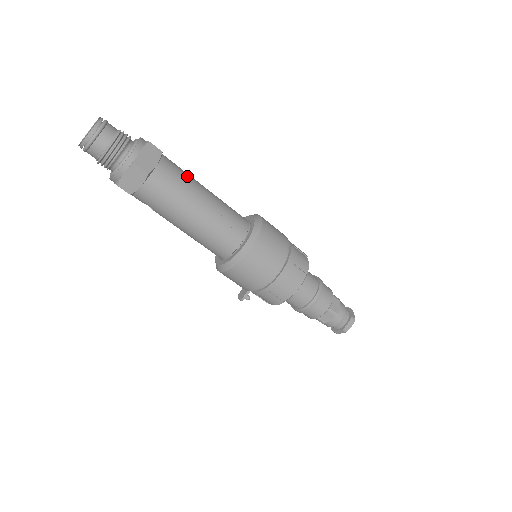
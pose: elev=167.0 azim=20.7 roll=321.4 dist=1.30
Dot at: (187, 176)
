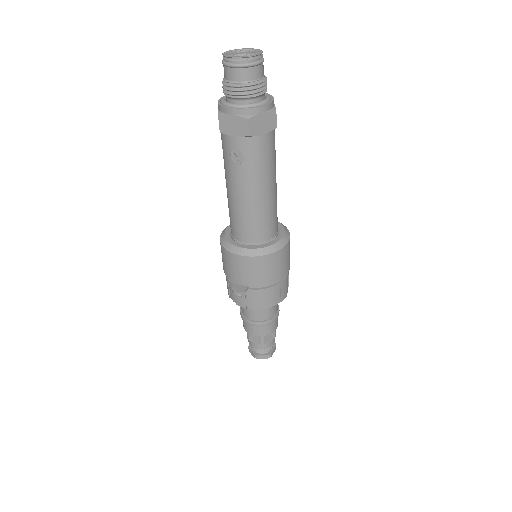
Dot at: occluded
